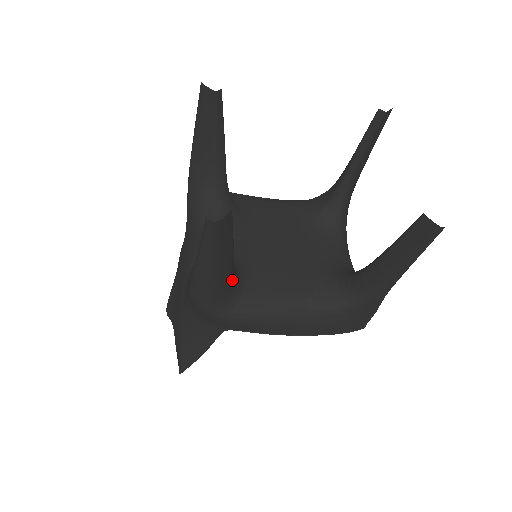
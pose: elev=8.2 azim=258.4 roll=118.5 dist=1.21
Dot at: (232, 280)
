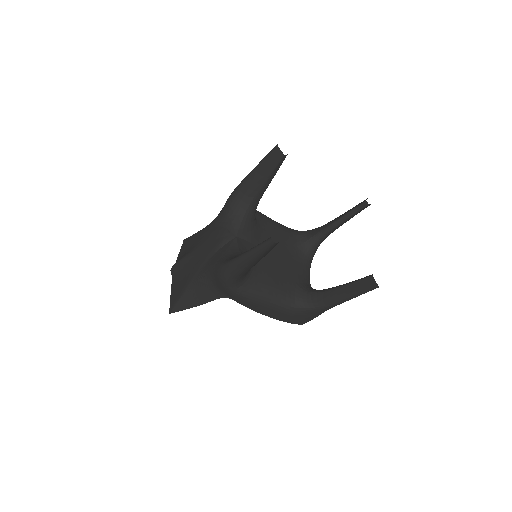
Dot at: occluded
